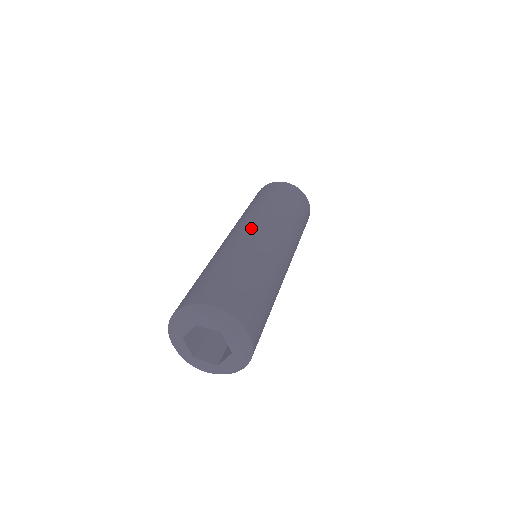
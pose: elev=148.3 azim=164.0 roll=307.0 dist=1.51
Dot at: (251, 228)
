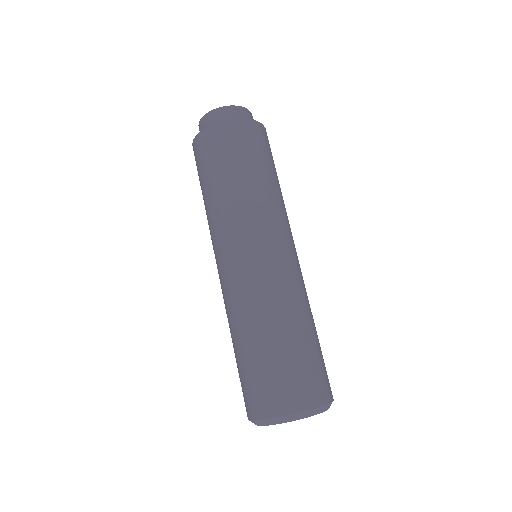
Dot at: (228, 263)
